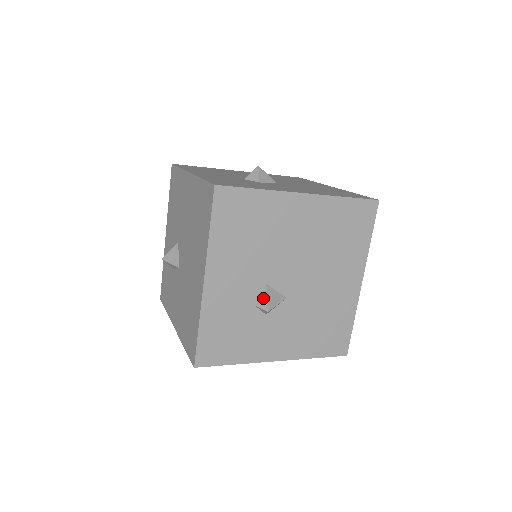
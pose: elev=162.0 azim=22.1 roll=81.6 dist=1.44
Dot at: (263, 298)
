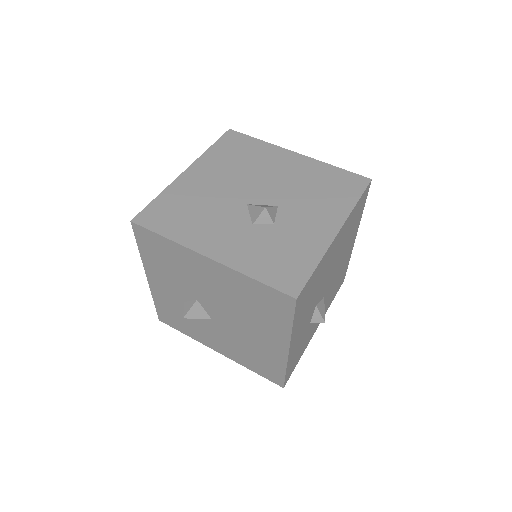
Dot at: (317, 316)
